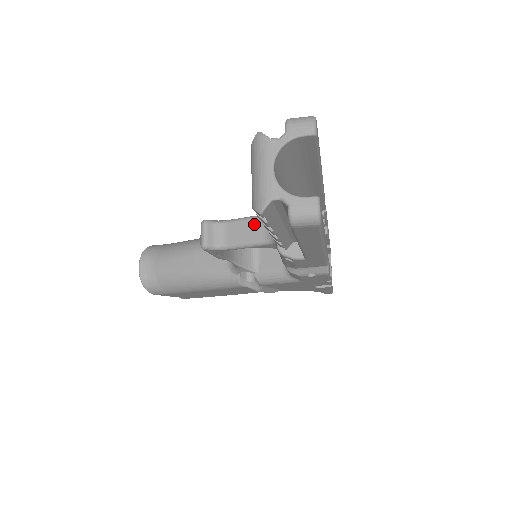
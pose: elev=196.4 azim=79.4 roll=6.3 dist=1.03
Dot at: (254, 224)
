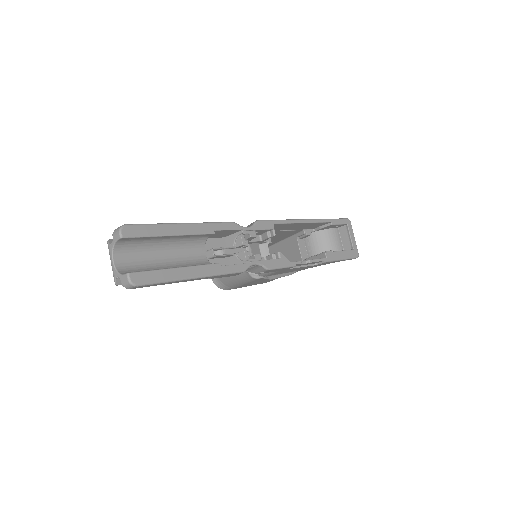
Dot at: occluded
